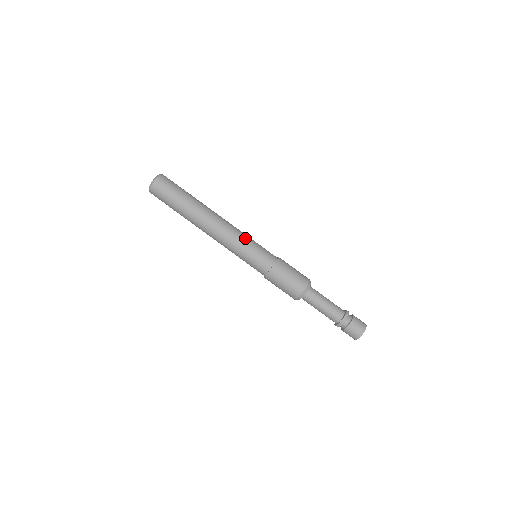
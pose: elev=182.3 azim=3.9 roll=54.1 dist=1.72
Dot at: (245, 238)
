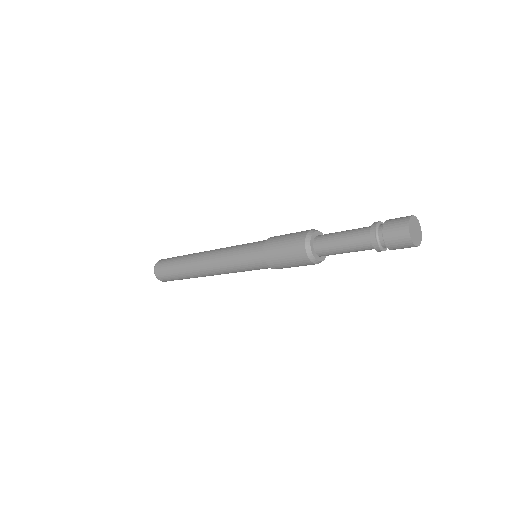
Dot at: (232, 247)
